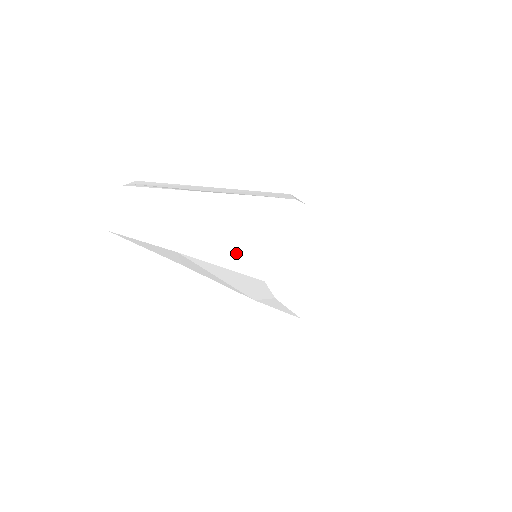
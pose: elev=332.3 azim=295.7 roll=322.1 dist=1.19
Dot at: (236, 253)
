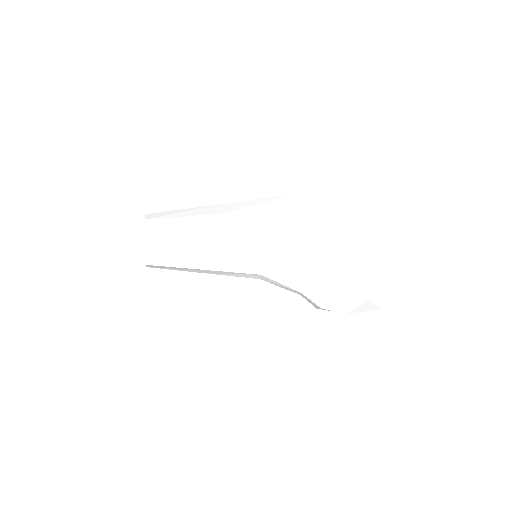
Dot at: (272, 201)
